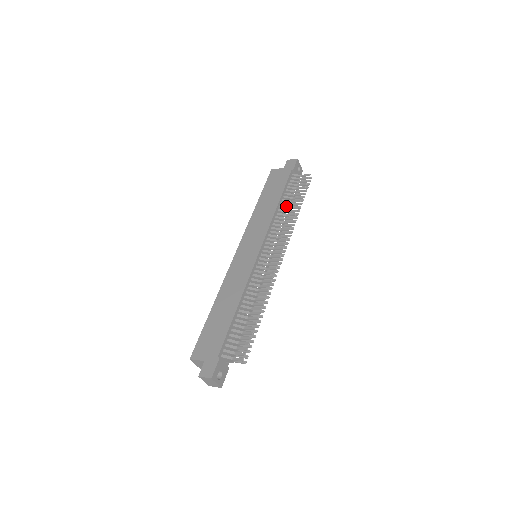
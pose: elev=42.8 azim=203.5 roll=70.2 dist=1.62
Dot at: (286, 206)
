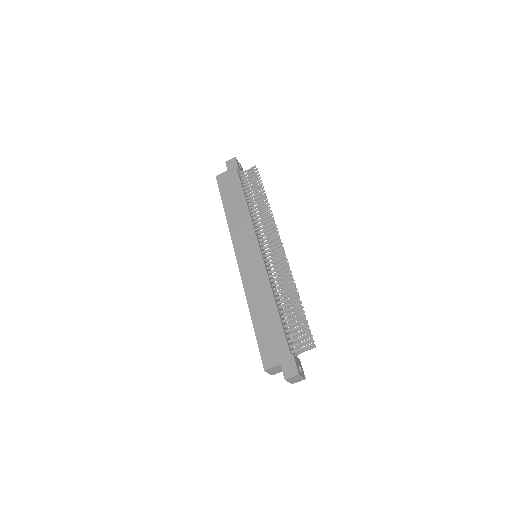
Dot at: (251, 202)
